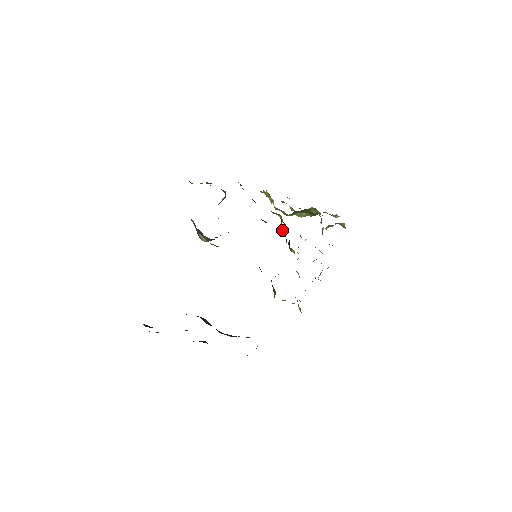
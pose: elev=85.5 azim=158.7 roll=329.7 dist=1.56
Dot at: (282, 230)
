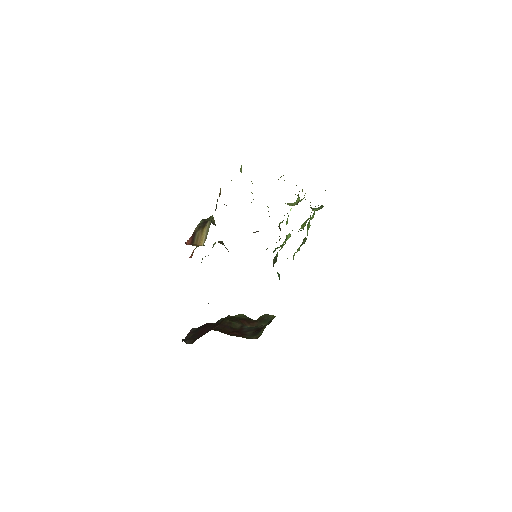
Dot at: occluded
